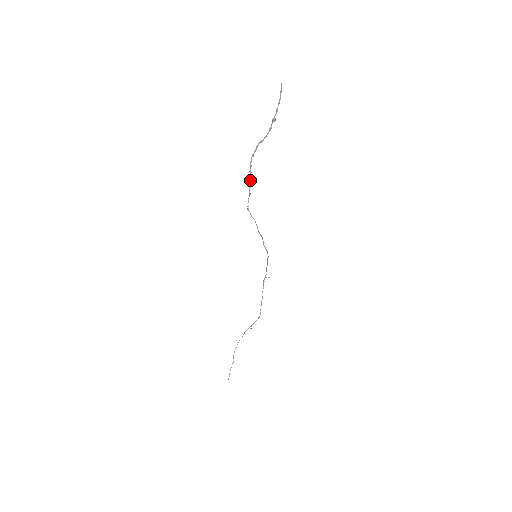
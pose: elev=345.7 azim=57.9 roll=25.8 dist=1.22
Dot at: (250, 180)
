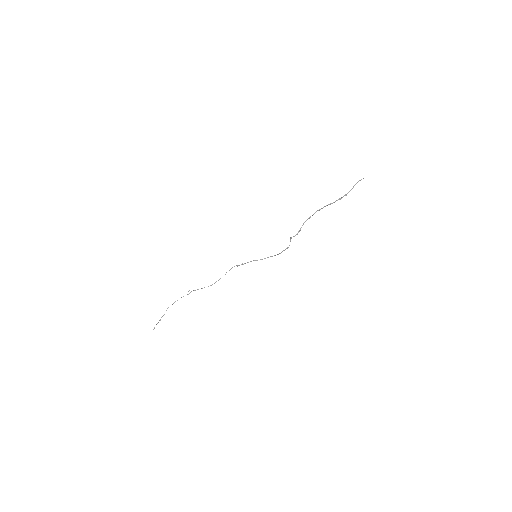
Dot at: occluded
